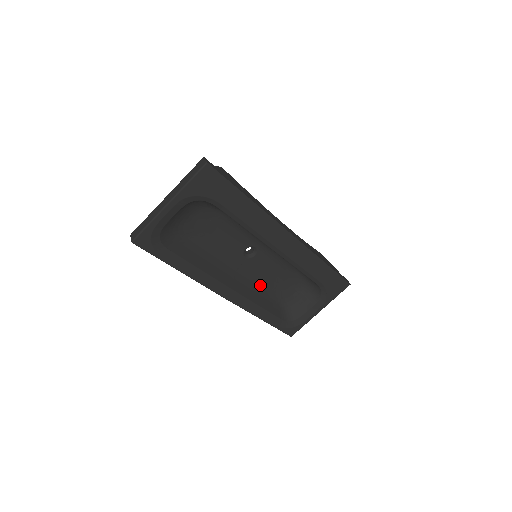
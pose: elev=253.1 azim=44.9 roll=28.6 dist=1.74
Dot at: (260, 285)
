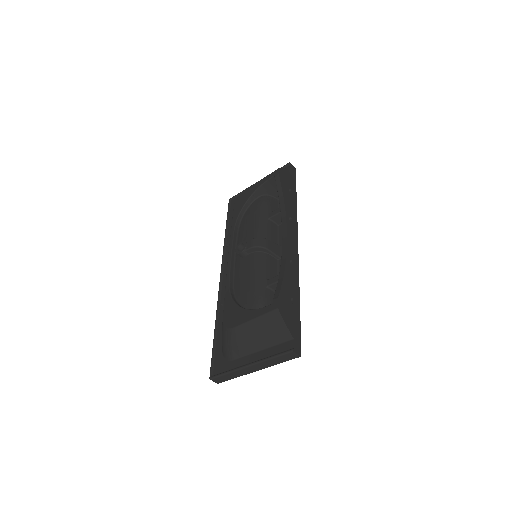
Dot at: occluded
